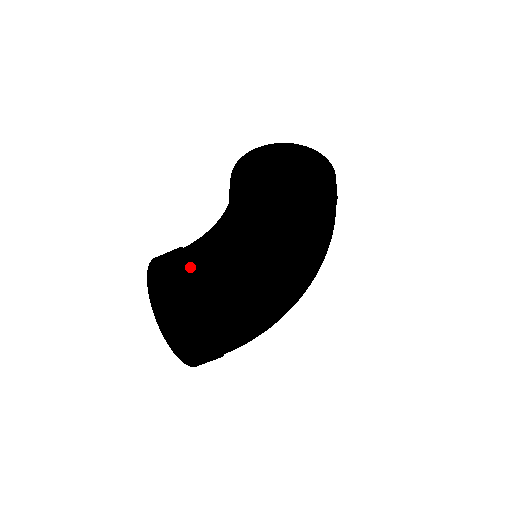
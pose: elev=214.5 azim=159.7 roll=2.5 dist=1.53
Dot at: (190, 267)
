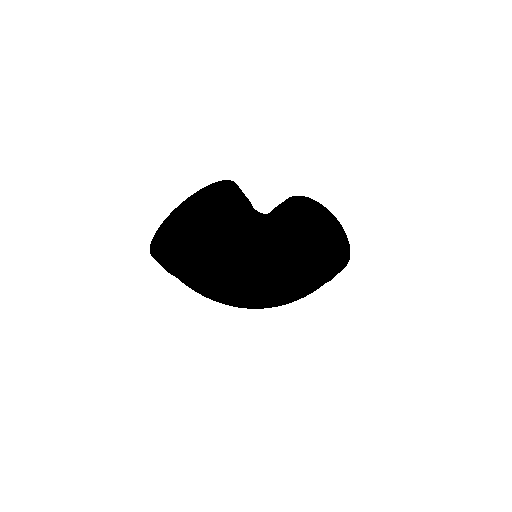
Dot at: (247, 250)
